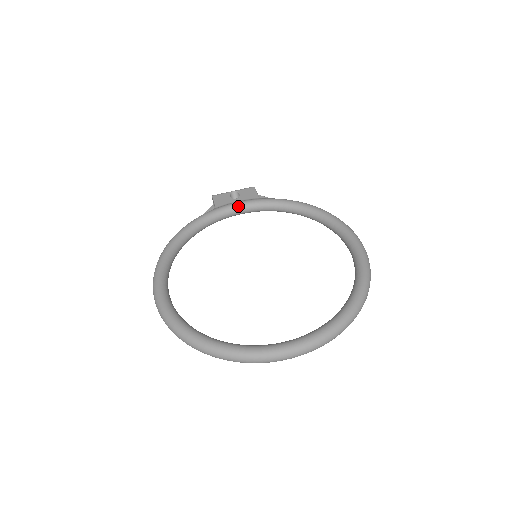
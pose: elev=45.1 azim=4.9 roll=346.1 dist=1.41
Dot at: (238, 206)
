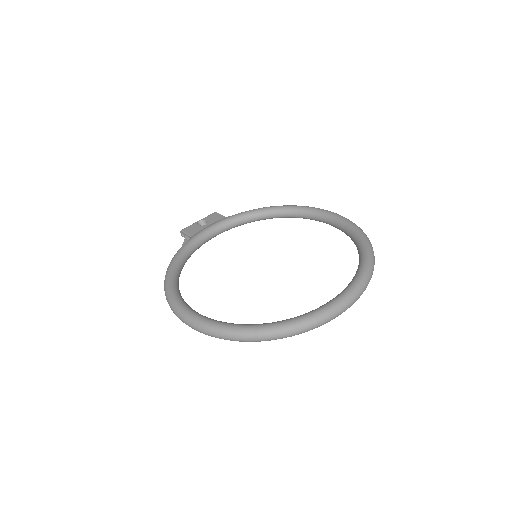
Dot at: (212, 228)
